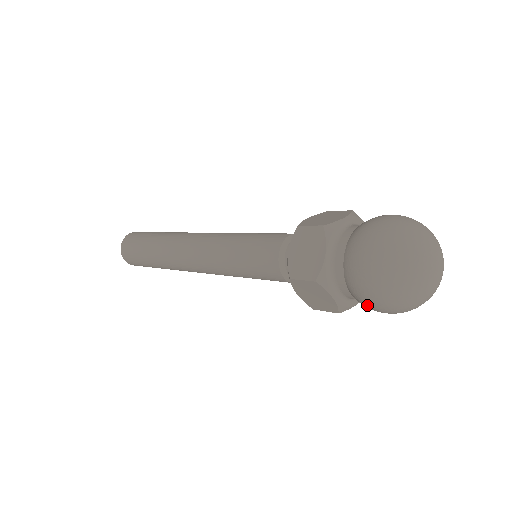
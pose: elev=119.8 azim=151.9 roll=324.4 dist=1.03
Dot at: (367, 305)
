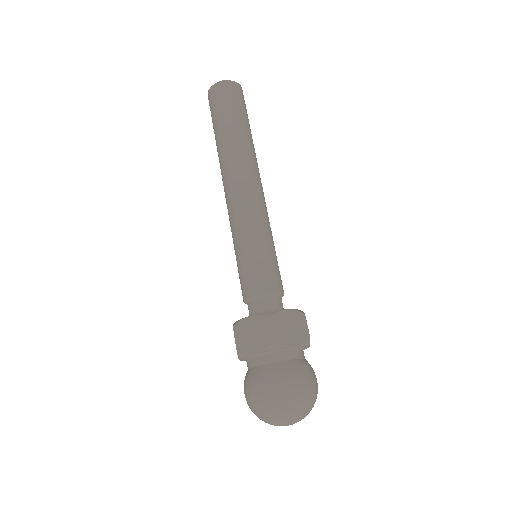
Dot at: occluded
